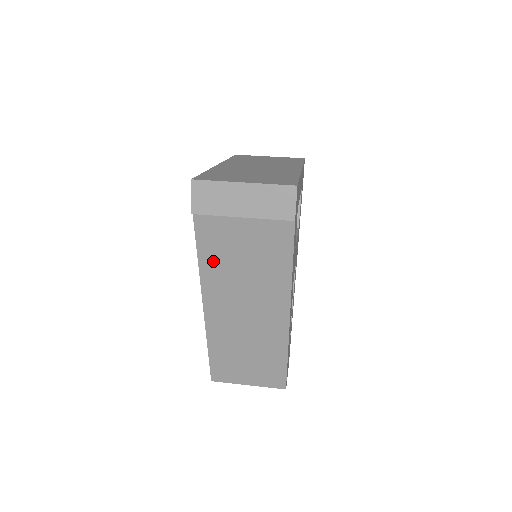
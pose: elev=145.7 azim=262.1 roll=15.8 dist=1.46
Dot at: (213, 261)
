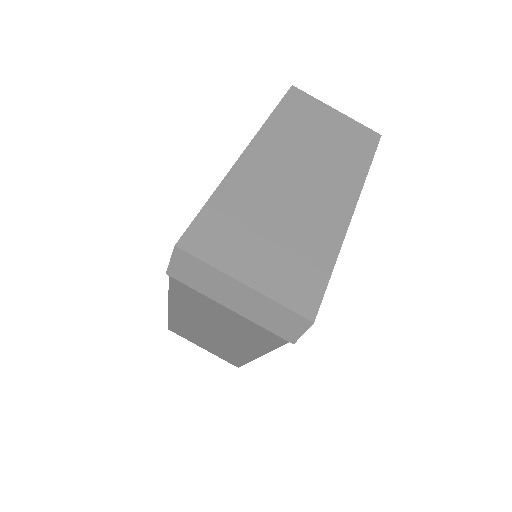
Dot at: (186, 299)
